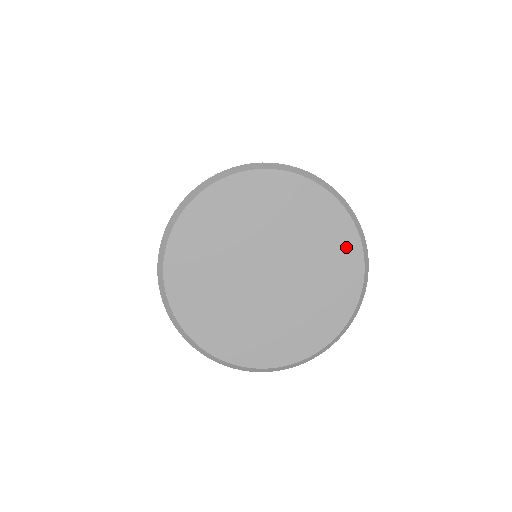
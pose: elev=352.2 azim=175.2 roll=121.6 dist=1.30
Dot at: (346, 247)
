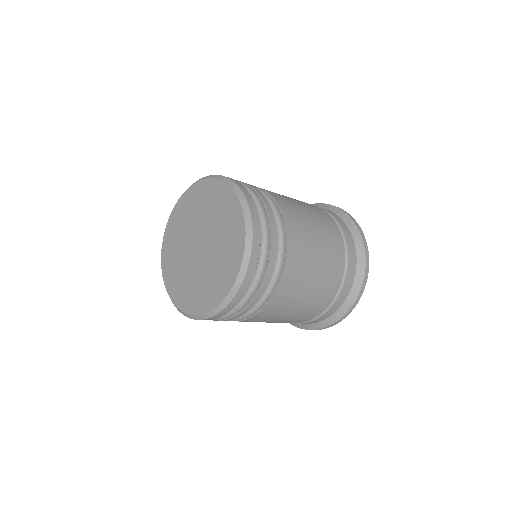
Dot at: (232, 267)
